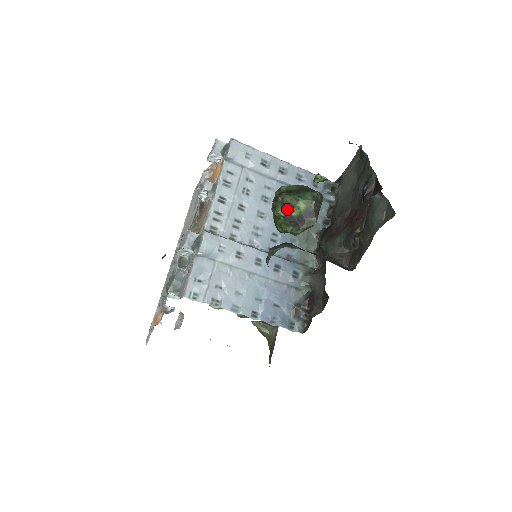
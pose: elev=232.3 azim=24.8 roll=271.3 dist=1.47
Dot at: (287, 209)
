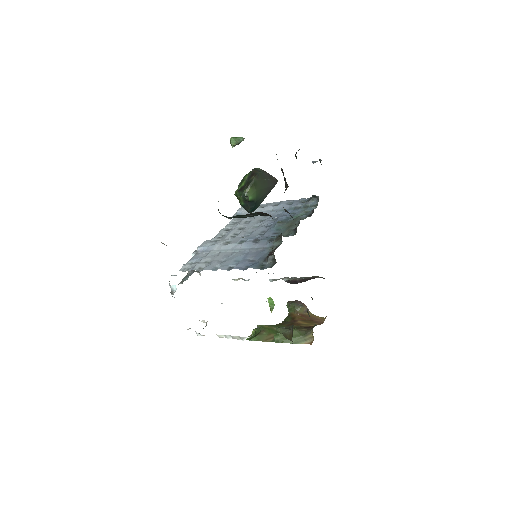
Dot at: (240, 186)
